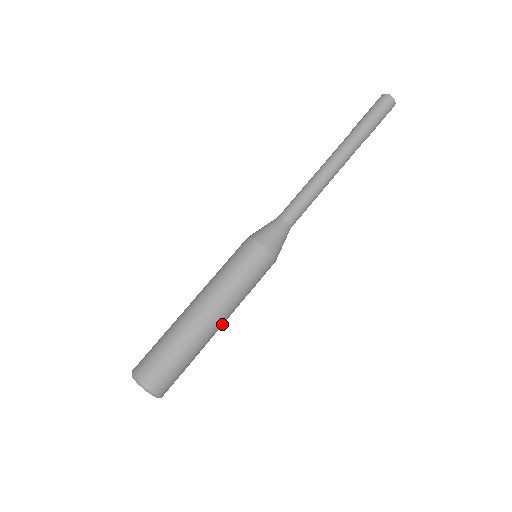
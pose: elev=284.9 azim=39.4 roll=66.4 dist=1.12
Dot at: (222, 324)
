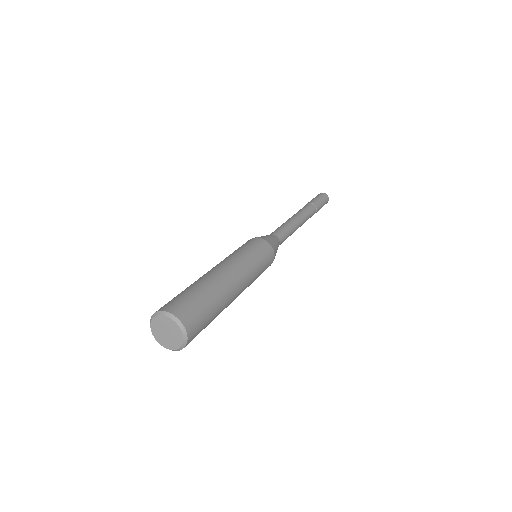
Dot at: (239, 287)
